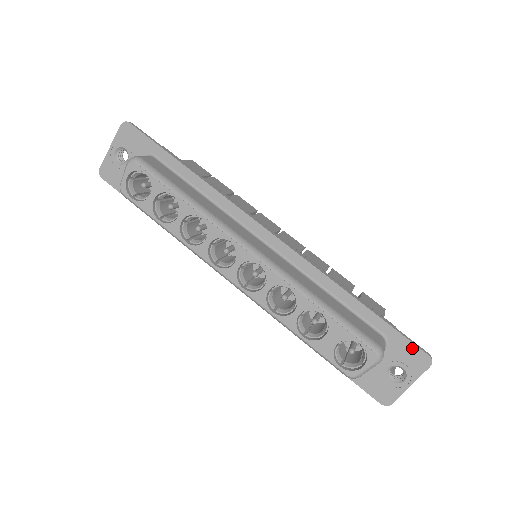
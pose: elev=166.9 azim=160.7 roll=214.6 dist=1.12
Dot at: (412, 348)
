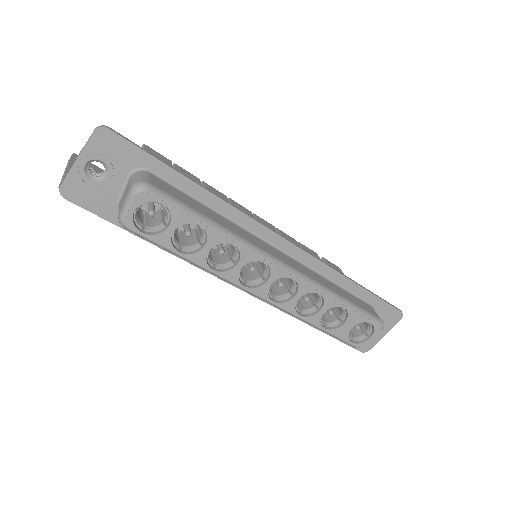
Dot at: (391, 310)
